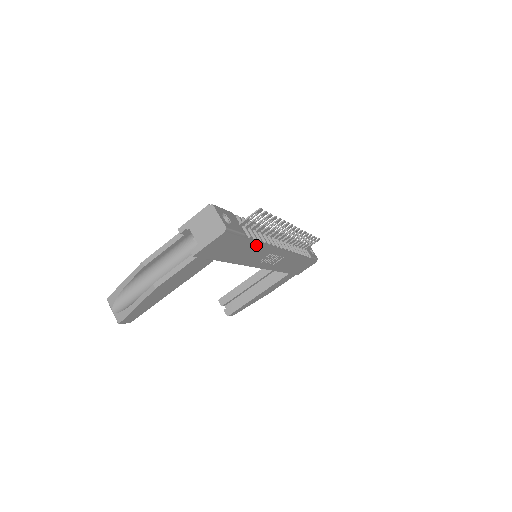
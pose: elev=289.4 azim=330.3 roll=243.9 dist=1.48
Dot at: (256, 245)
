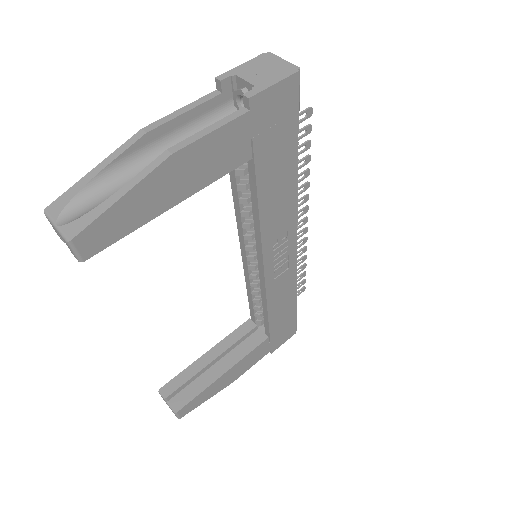
Dot at: (292, 180)
